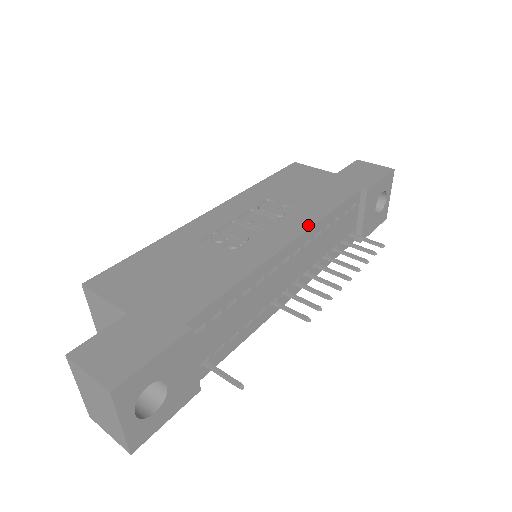
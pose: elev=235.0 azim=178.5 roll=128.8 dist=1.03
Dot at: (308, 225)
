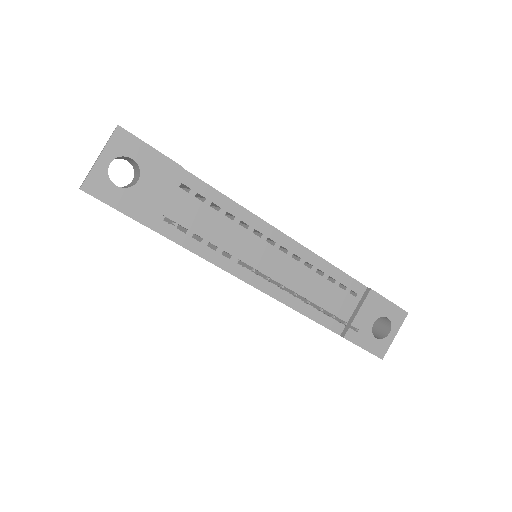
Dot at: occluded
